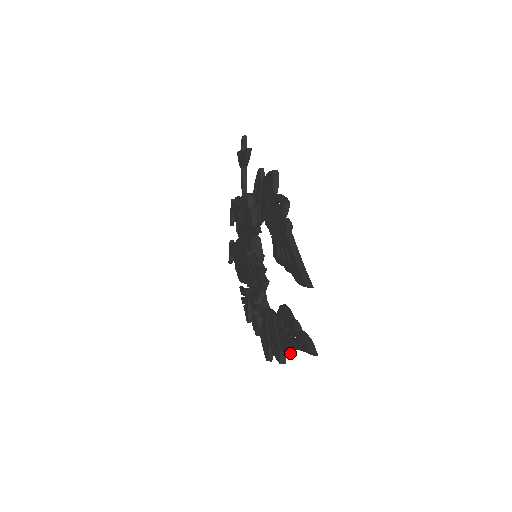
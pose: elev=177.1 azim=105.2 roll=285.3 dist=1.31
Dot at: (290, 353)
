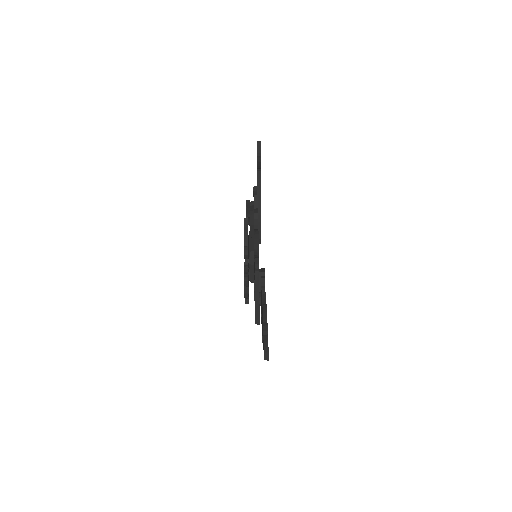
Dot at: occluded
